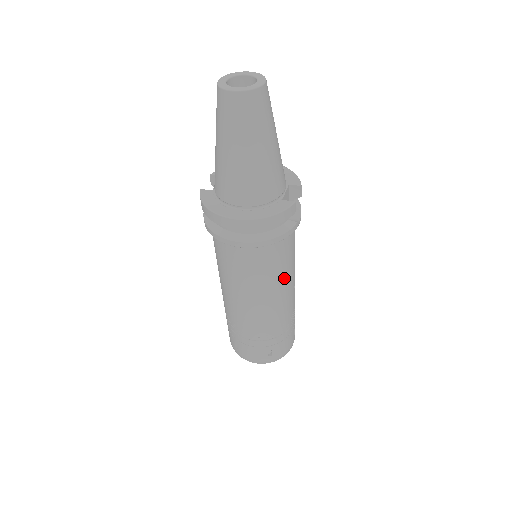
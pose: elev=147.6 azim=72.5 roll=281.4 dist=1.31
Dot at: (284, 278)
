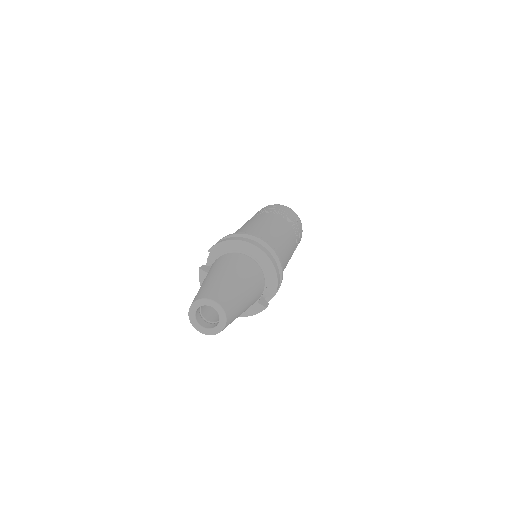
Dot at: occluded
